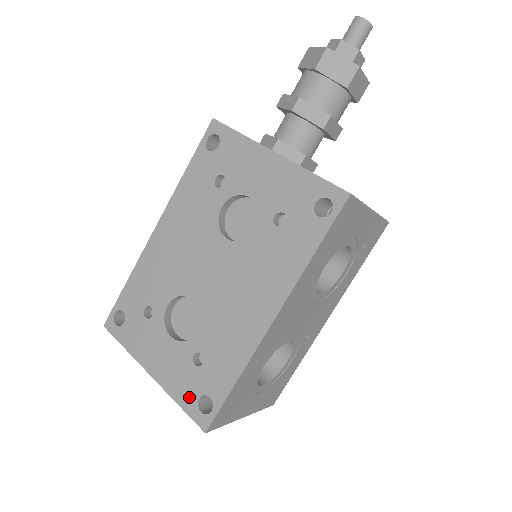
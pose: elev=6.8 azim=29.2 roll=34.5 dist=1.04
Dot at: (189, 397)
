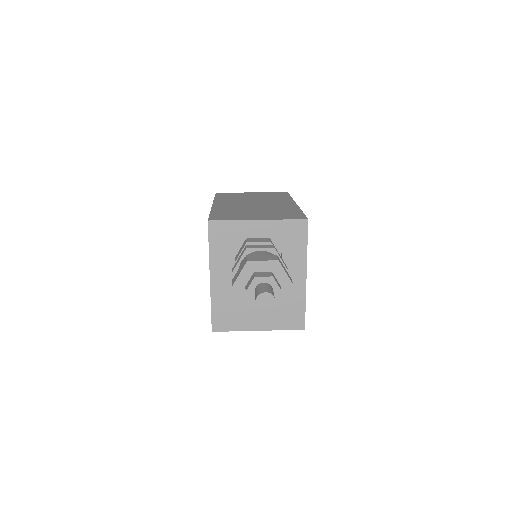
Dot at: occluded
